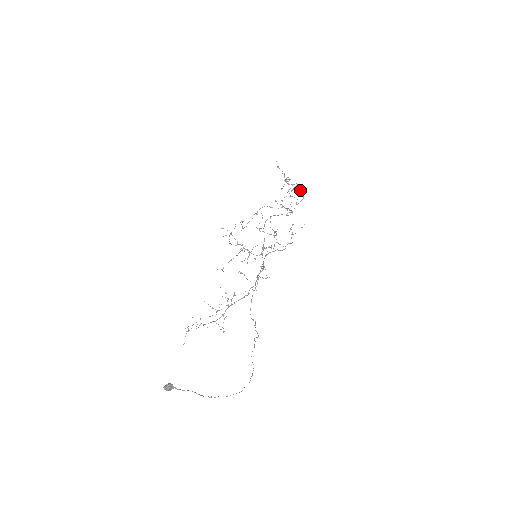
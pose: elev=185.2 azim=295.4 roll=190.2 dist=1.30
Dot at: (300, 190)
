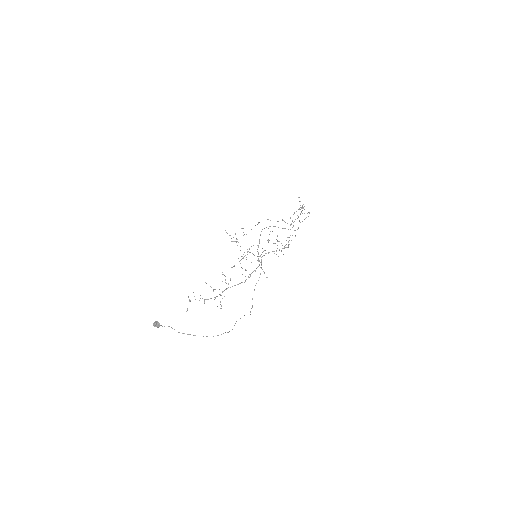
Dot at: occluded
